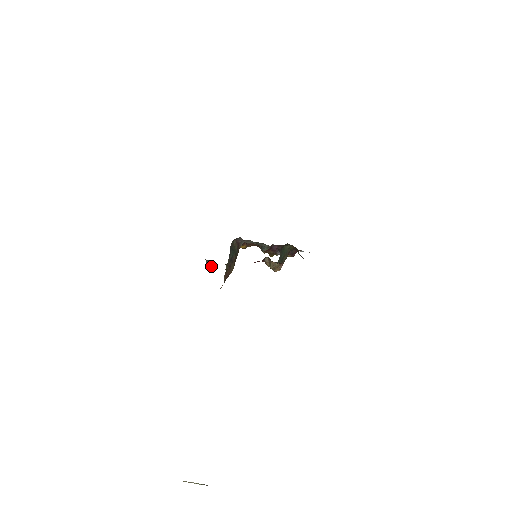
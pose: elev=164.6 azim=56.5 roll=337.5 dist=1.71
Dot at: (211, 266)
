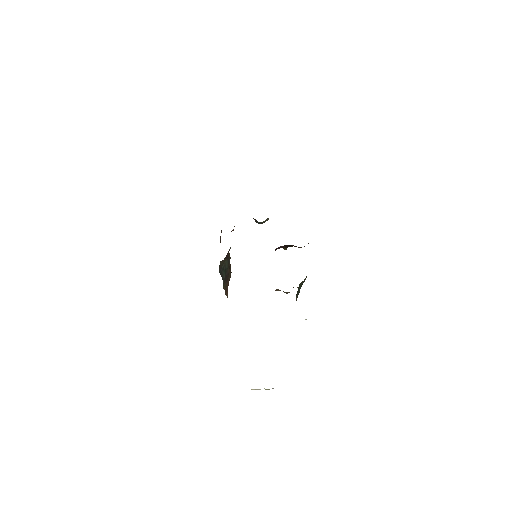
Dot at: occluded
